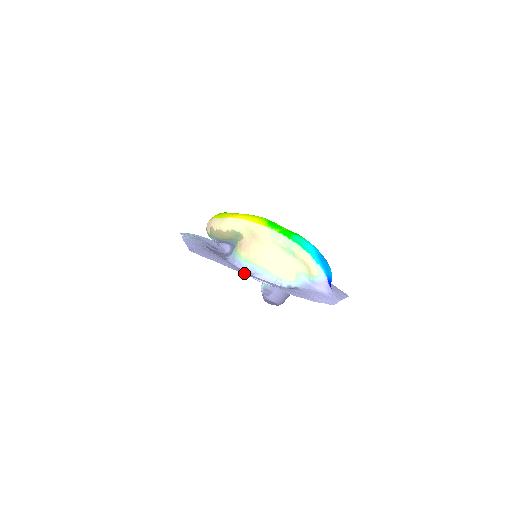
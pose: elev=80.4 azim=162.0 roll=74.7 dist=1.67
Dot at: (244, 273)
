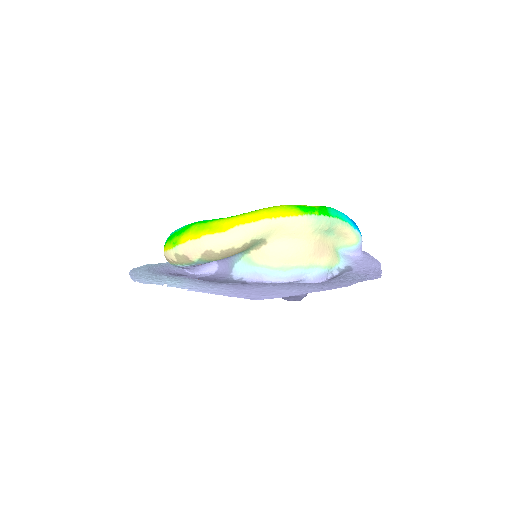
Dot at: (341, 286)
